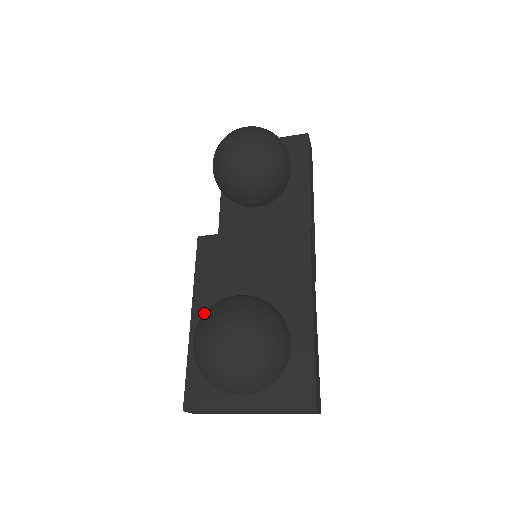
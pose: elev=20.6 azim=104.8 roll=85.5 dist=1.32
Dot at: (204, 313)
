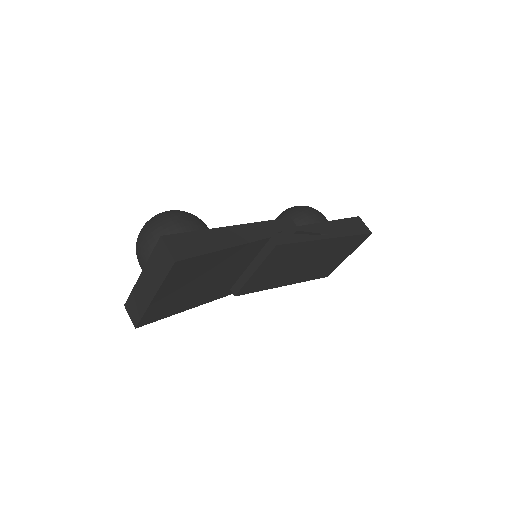
Dot at: occluded
